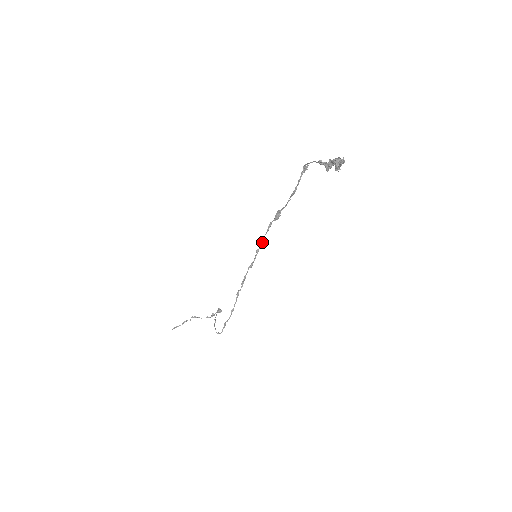
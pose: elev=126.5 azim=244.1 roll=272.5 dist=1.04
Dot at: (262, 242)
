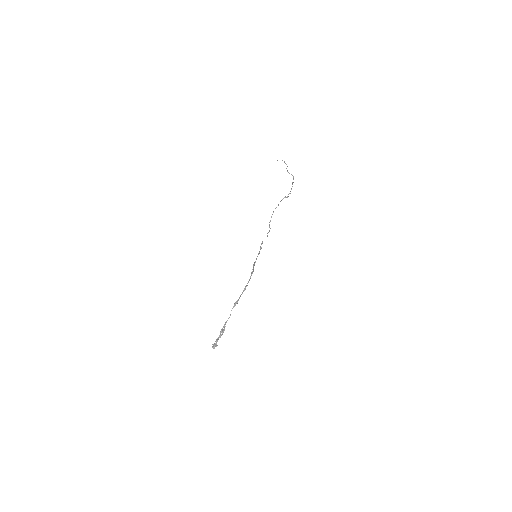
Dot at: occluded
